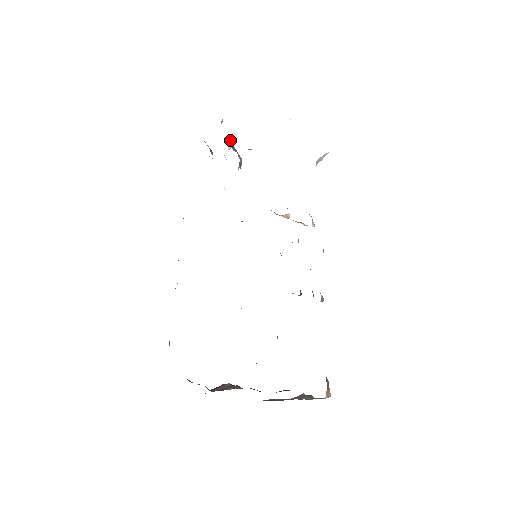
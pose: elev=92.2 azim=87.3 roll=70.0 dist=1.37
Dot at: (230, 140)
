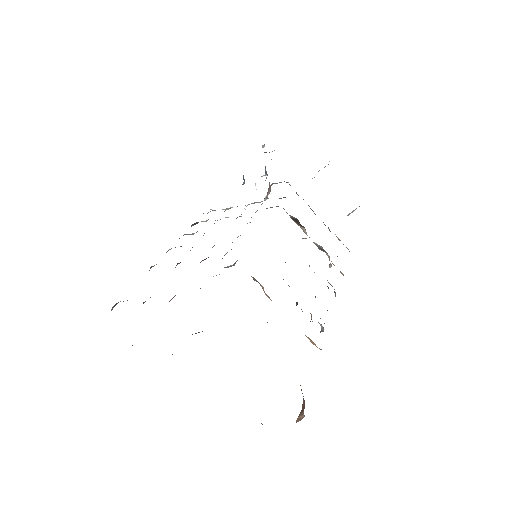
Dot at: (265, 174)
